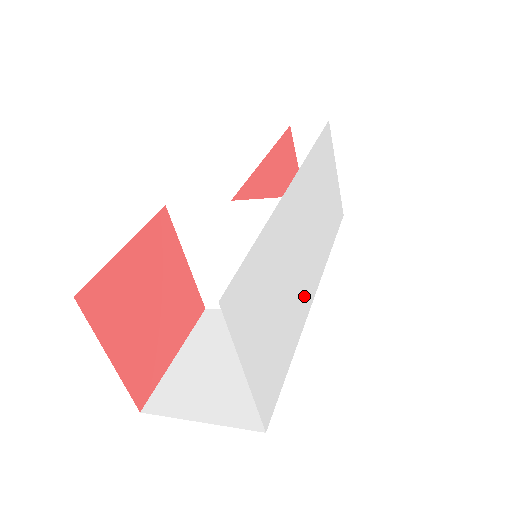
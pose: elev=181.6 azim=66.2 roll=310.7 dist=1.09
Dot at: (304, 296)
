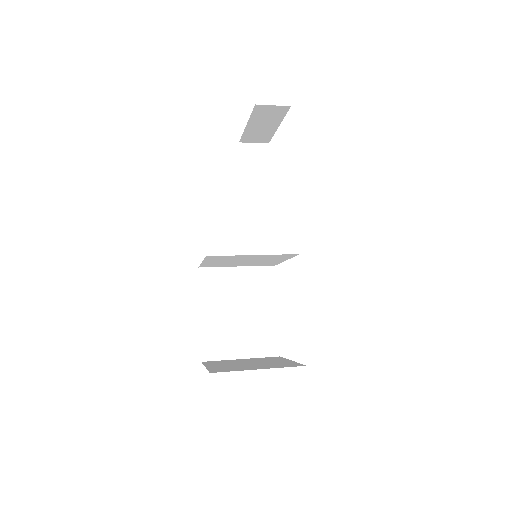
Dot at: occluded
